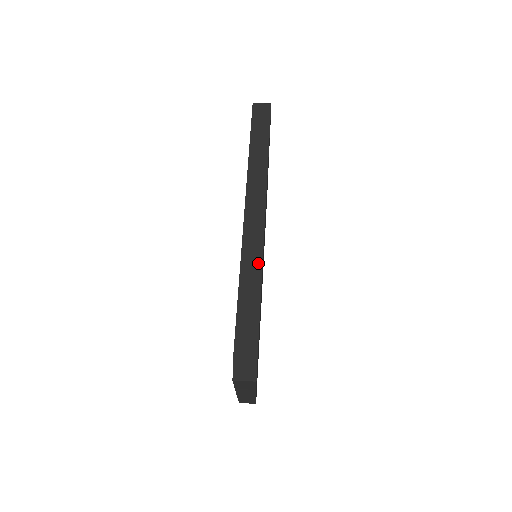
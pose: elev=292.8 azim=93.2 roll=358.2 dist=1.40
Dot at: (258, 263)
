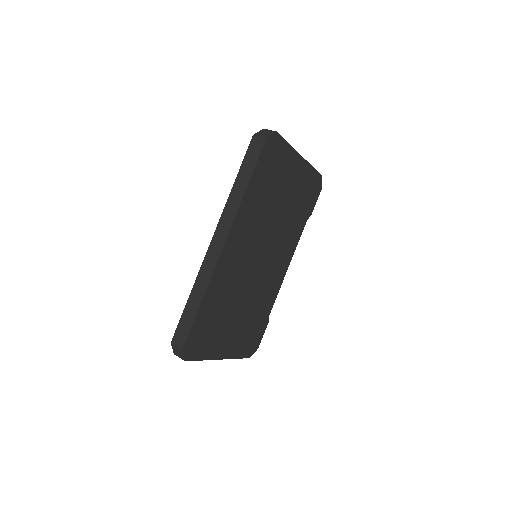
Dot at: (206, 282)
